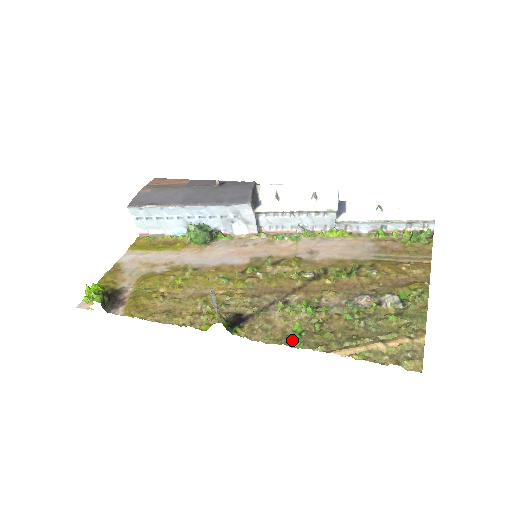
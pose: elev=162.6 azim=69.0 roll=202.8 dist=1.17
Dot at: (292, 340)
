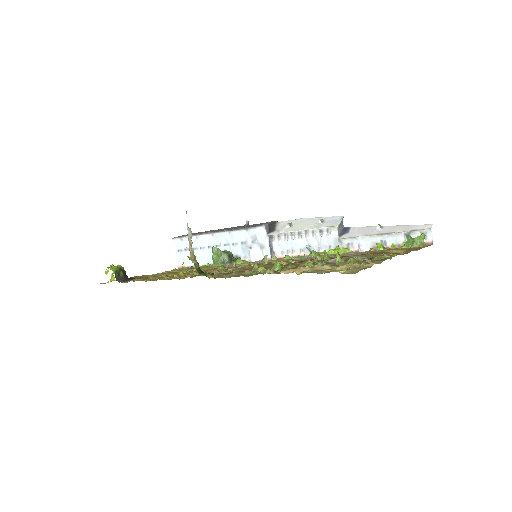
Dot at: (249, 274)
